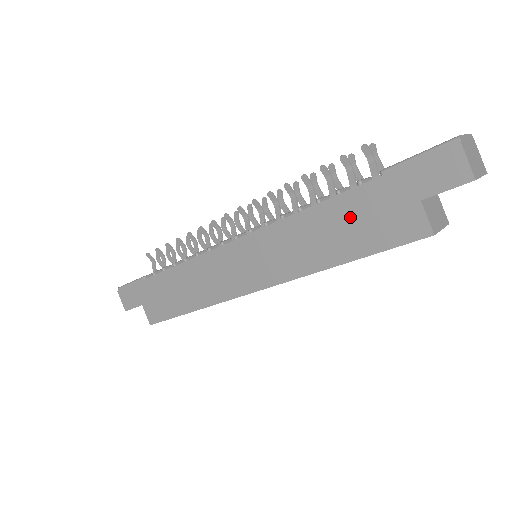
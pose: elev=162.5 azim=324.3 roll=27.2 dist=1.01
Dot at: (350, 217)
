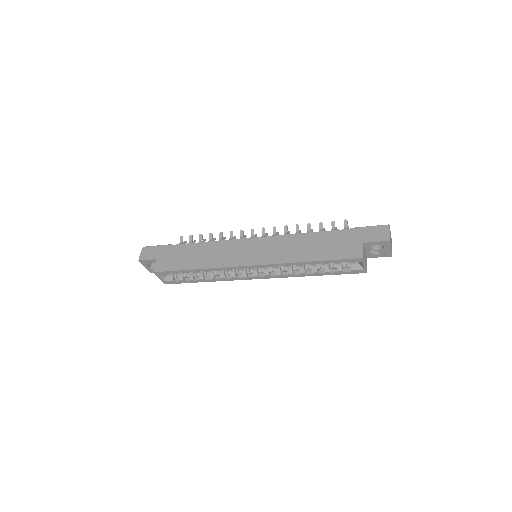
Dot at: (326, 242)
